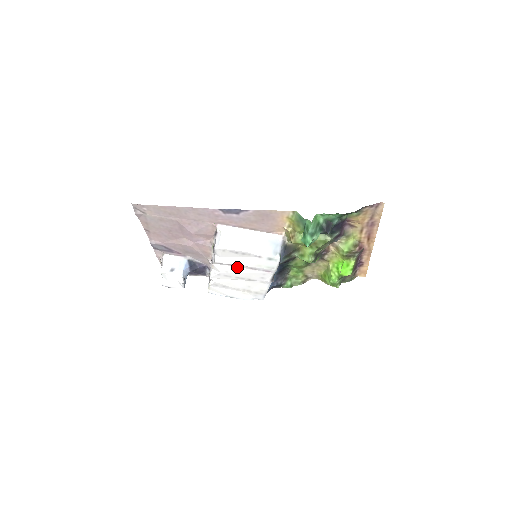
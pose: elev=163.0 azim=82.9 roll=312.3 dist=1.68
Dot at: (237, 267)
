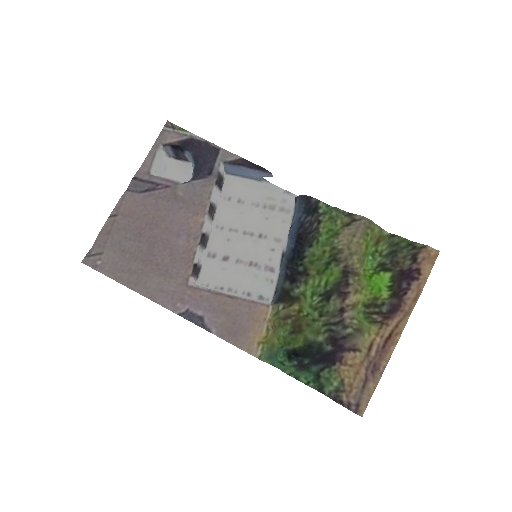
Dot at: (235, 256)
